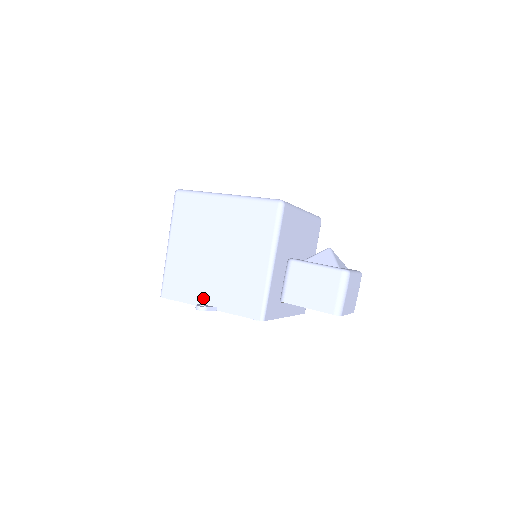
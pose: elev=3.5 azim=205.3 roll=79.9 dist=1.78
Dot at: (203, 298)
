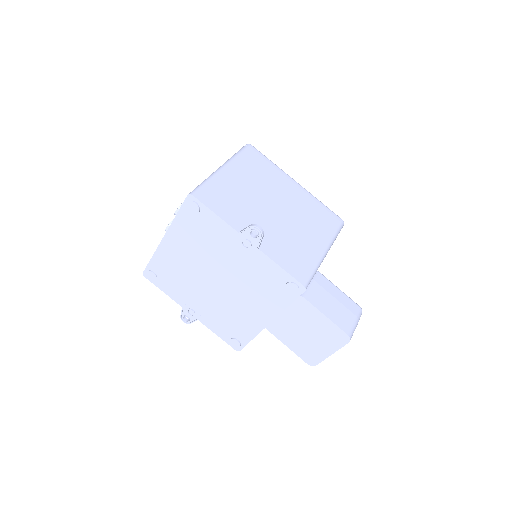
Dot at: occluded
